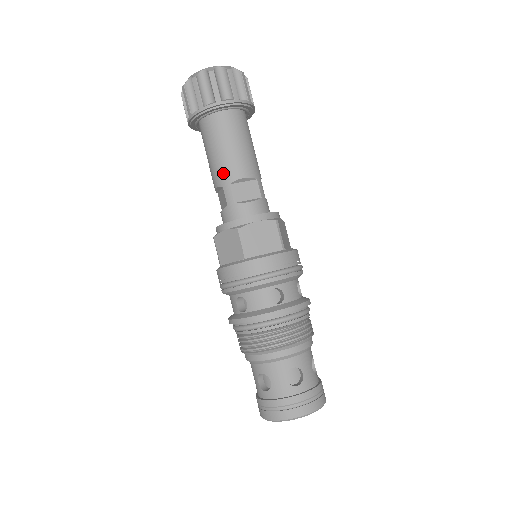
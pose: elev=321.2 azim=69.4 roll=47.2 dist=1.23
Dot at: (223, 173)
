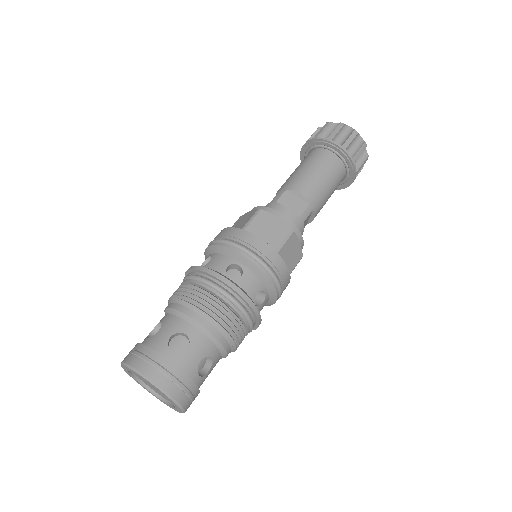
Dot at: (289, 182)
